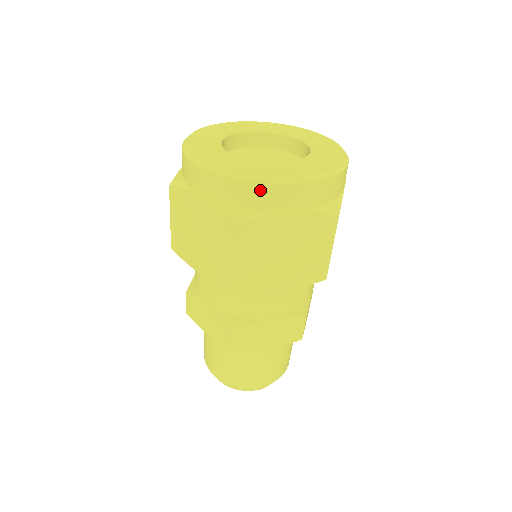
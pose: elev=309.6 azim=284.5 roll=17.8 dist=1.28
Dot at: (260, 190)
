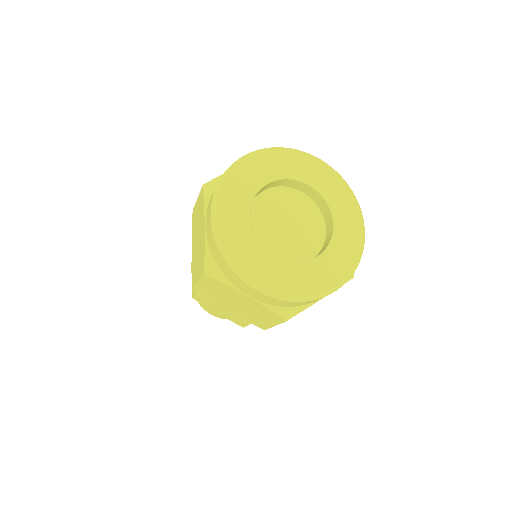
Dot at: (230, 272)
